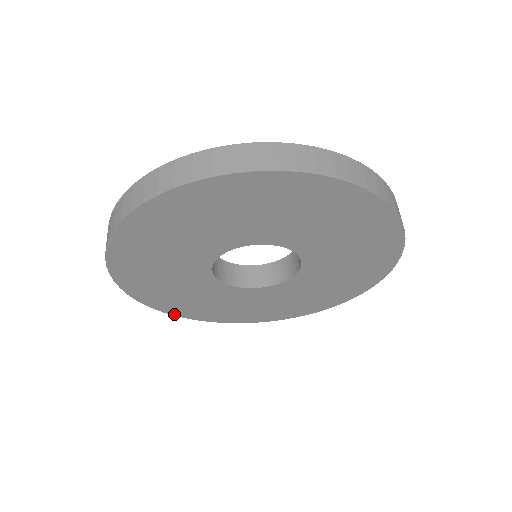
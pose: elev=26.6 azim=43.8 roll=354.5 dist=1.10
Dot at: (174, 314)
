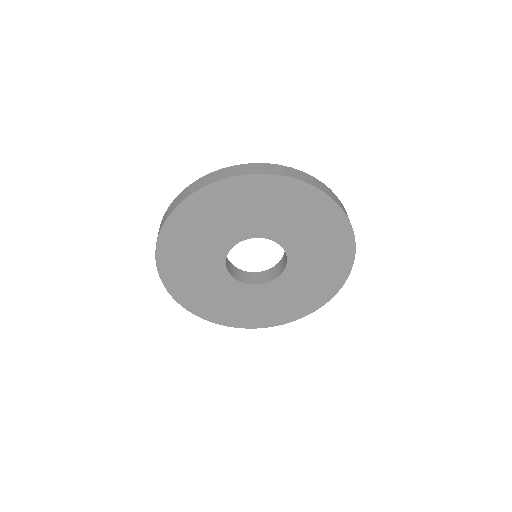
Dot at: (193, 312)
